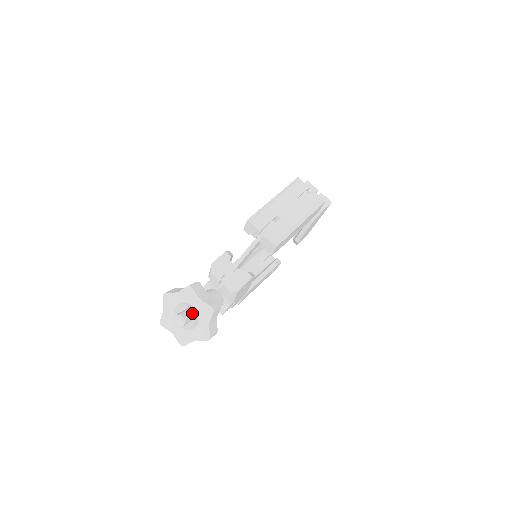
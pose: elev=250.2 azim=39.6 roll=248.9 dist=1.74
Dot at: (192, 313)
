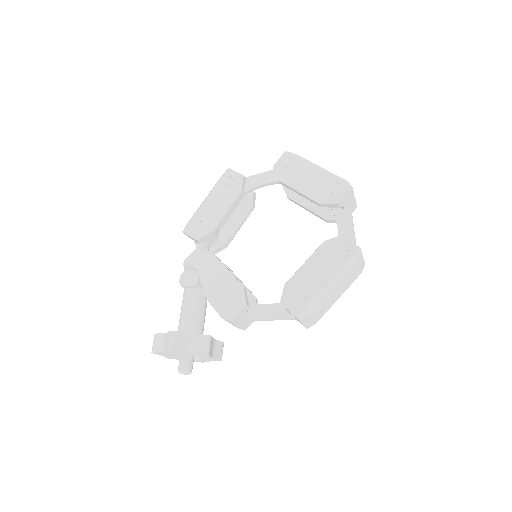
Dot at: occluded
